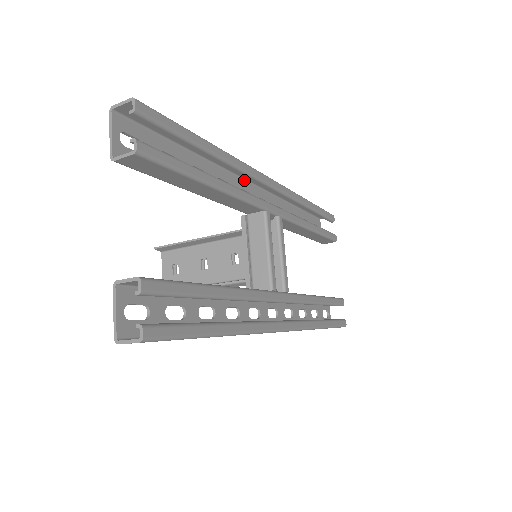
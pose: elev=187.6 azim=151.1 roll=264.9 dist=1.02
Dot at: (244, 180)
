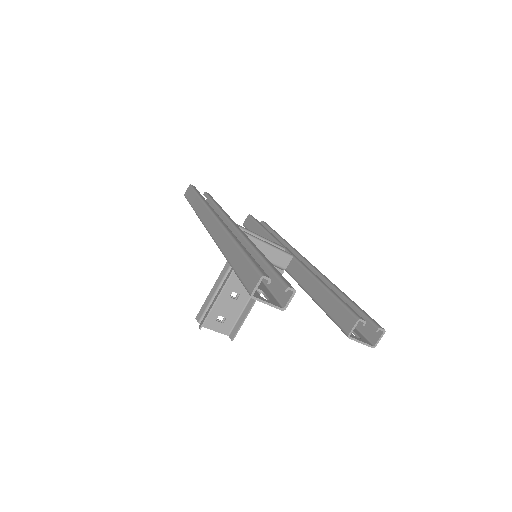
Dot at: occluded
